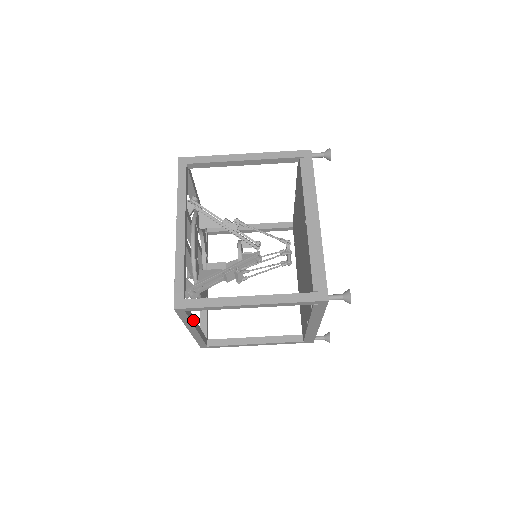
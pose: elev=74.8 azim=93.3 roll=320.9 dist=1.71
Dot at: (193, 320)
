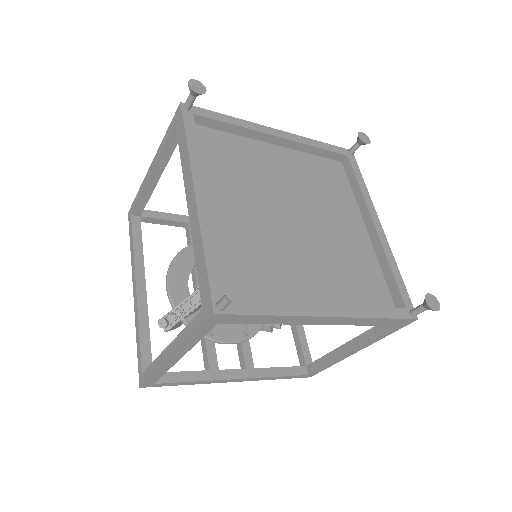
Dot at: occluded
